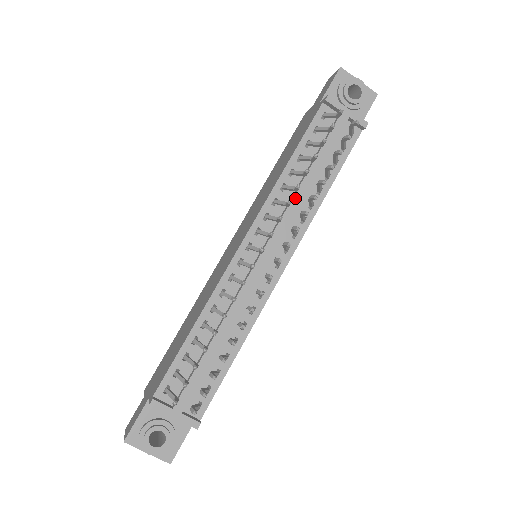
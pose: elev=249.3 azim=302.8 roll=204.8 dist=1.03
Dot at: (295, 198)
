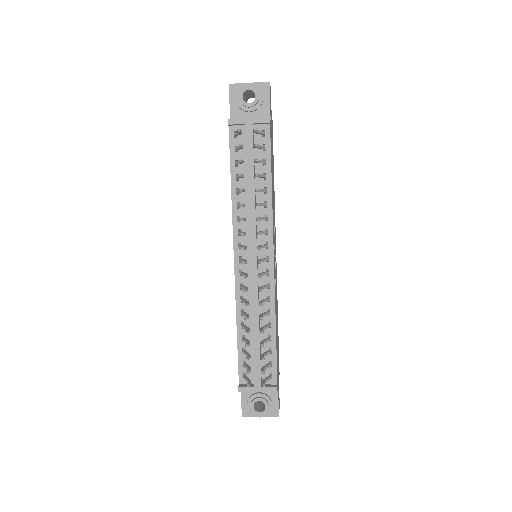
Dot at: (249, 209)
